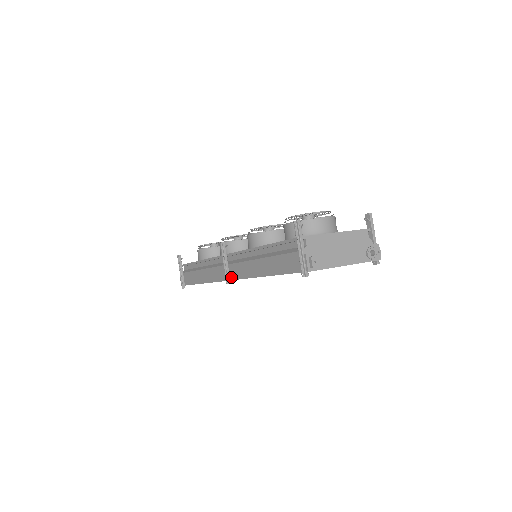
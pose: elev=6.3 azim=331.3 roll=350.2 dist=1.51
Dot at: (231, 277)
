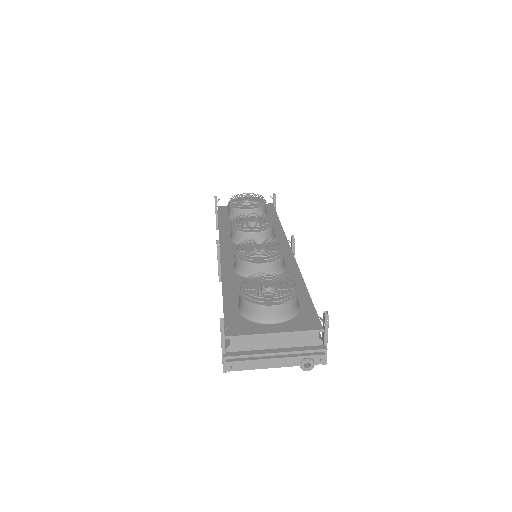
Dot at: occluded
